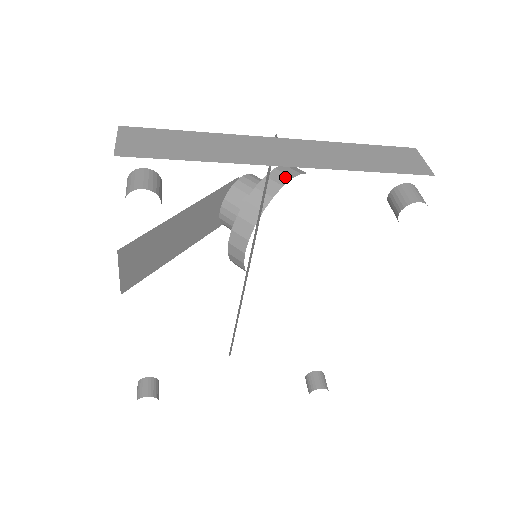
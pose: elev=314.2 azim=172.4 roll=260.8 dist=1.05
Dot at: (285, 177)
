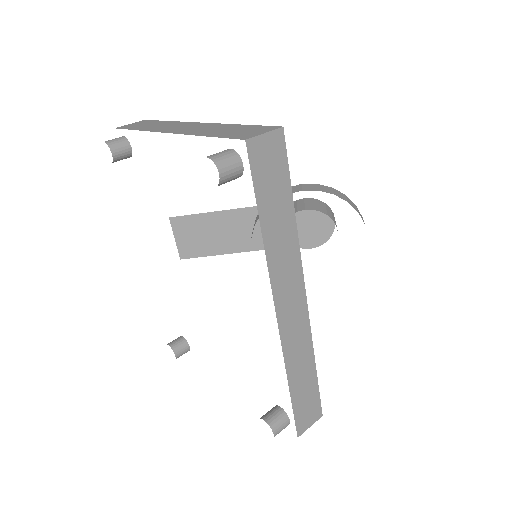
Dot at: (298, 189)
